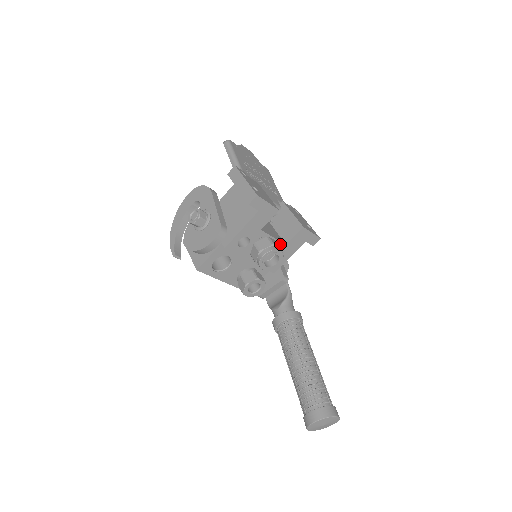
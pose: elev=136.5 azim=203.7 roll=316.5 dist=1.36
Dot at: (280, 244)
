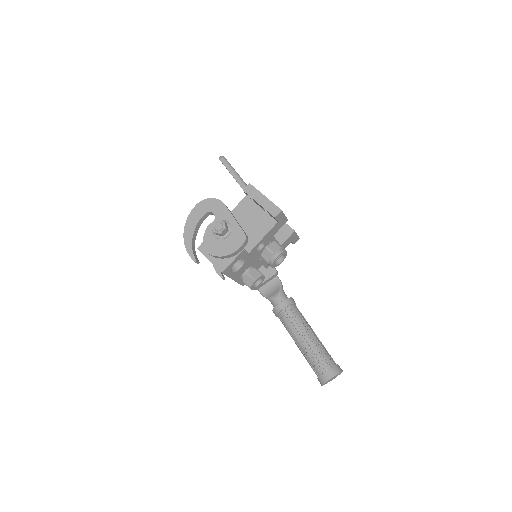
Dot at: occluded
